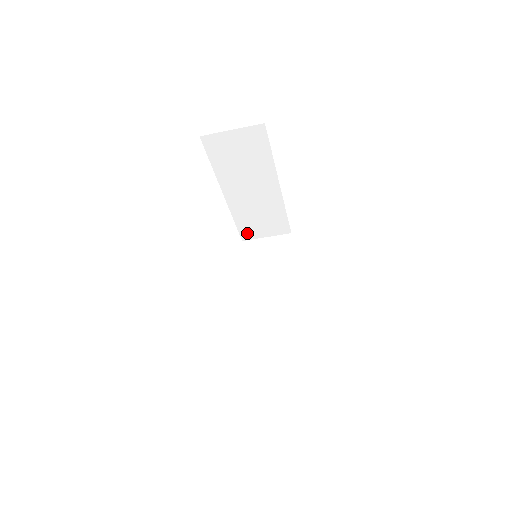
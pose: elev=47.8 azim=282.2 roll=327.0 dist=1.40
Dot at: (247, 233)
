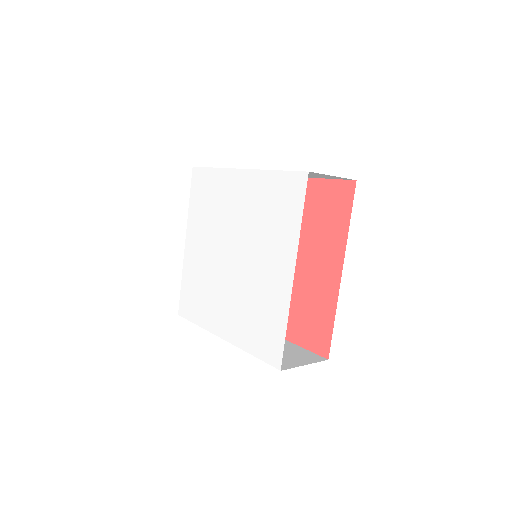
Dot at: occluded
